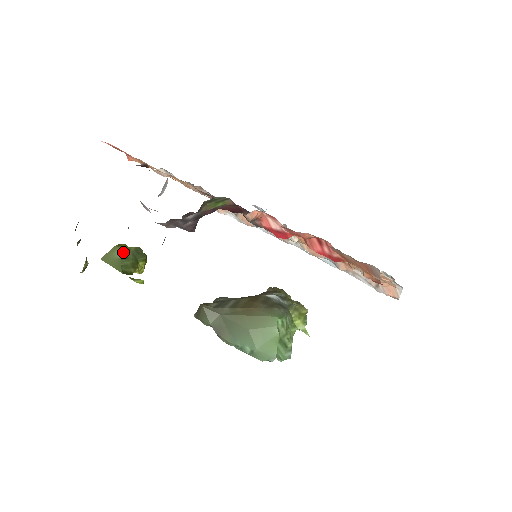
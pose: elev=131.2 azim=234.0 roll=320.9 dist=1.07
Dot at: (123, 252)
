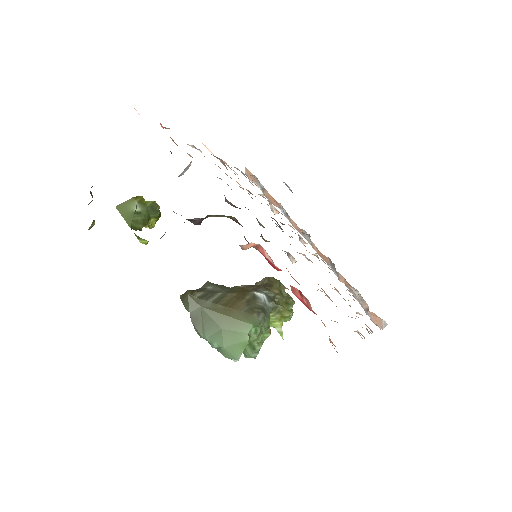
Dot at: (138, 206)
